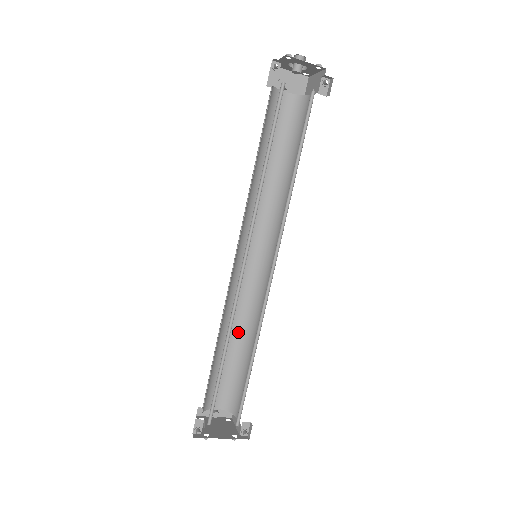
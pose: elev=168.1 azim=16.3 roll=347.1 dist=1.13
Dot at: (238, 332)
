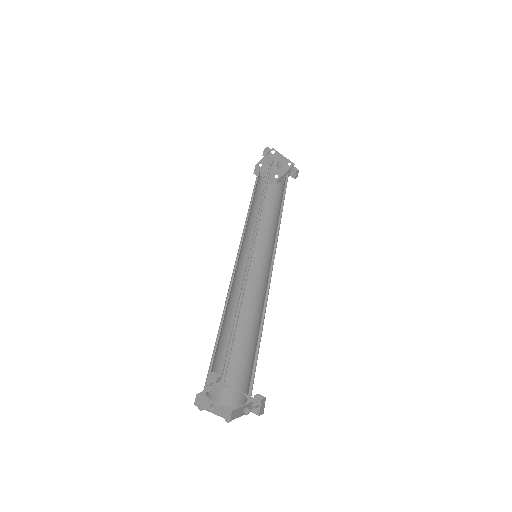
Dot at: (237, 325)
